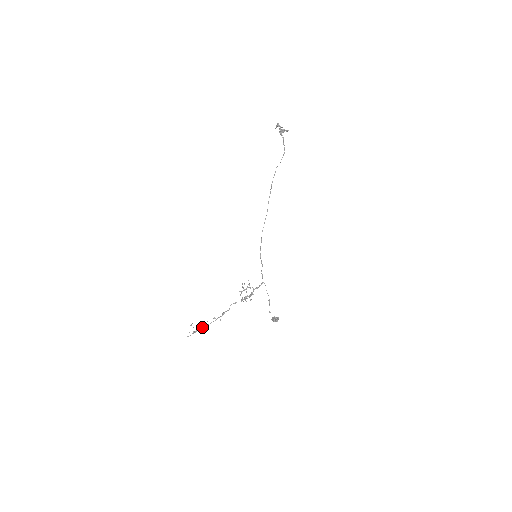
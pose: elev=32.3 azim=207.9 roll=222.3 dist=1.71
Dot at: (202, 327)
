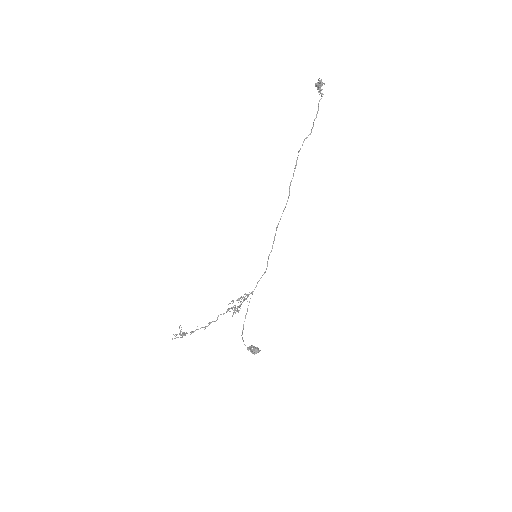
Dot at: (186, 333)
